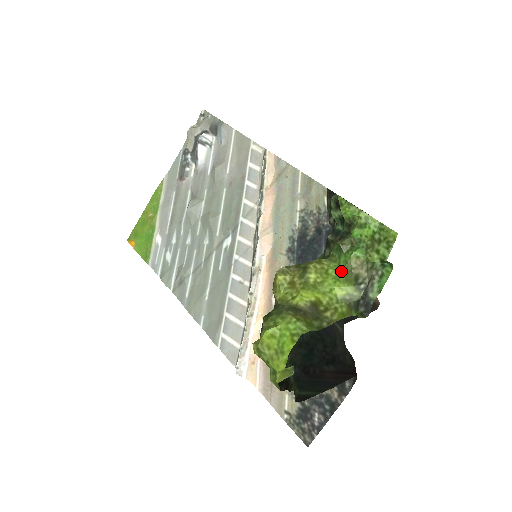
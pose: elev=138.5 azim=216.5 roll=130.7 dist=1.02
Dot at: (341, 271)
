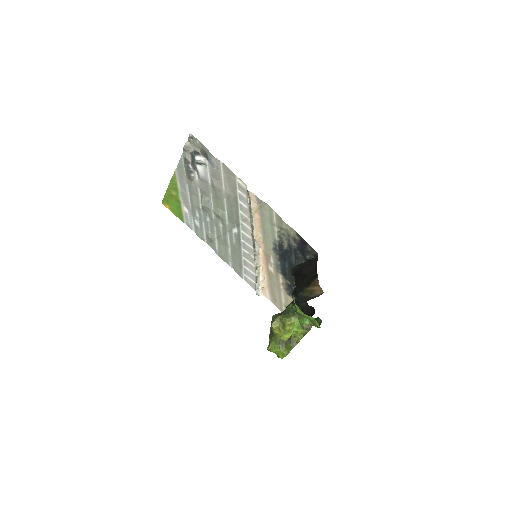
Dot at: (300, 324)
